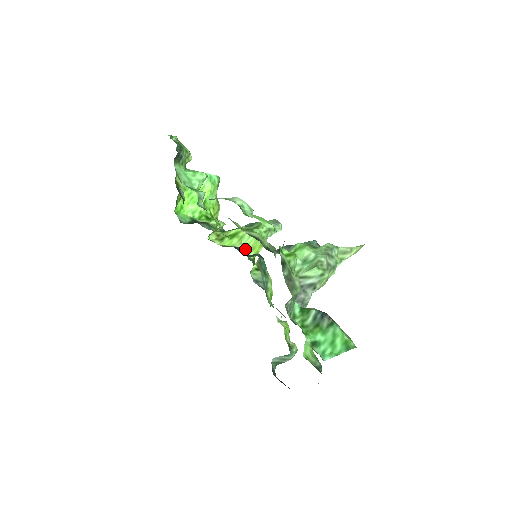
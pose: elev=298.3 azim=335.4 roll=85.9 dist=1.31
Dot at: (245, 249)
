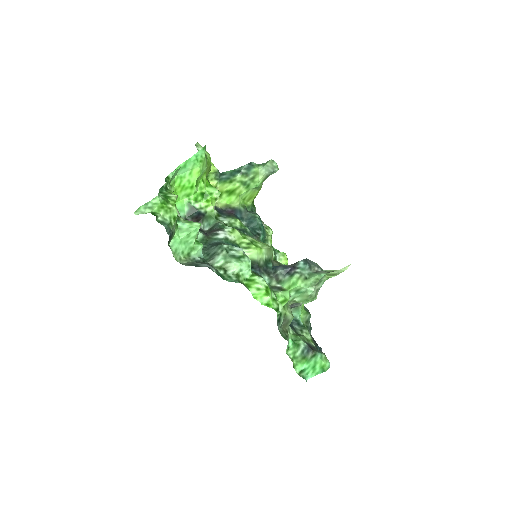
Dot at: (244, 200)
